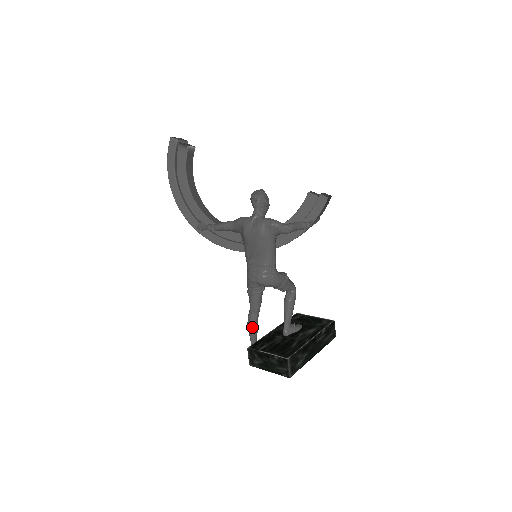
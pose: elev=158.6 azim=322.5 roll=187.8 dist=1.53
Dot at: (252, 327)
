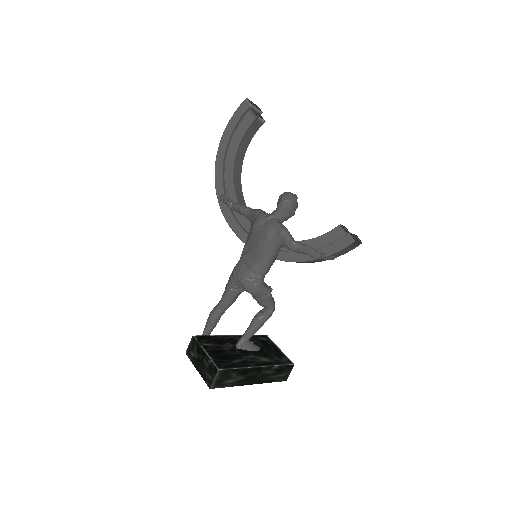
Dot at: (211, 320)
